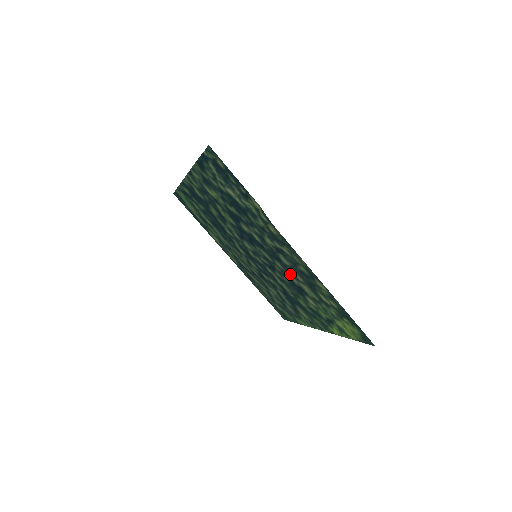
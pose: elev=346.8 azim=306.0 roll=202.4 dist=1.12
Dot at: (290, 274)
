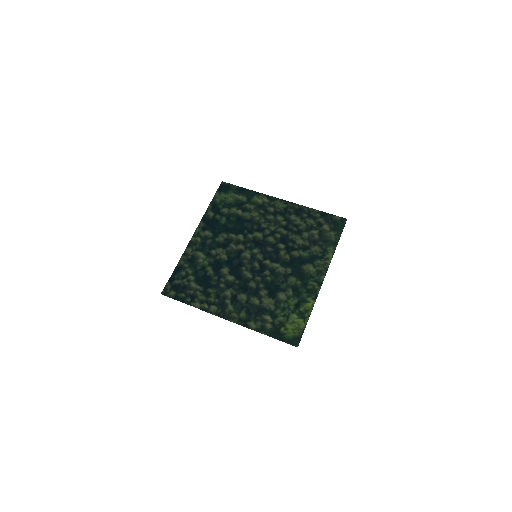
Dot at: (257, 292)
